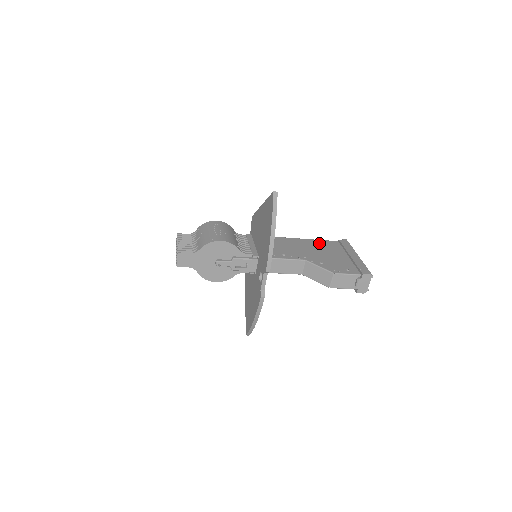
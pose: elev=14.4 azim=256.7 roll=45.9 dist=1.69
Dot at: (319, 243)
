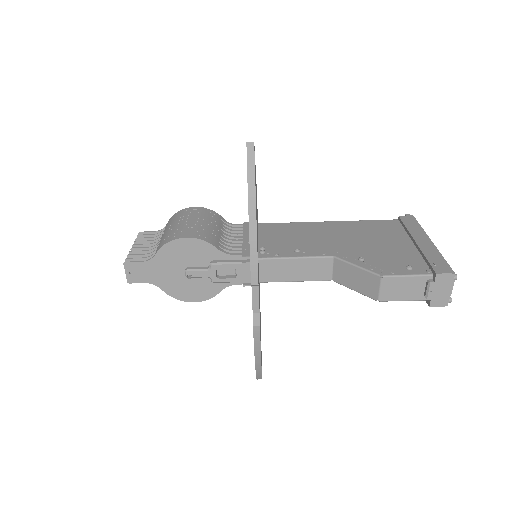
Dot at: (364, 225)
